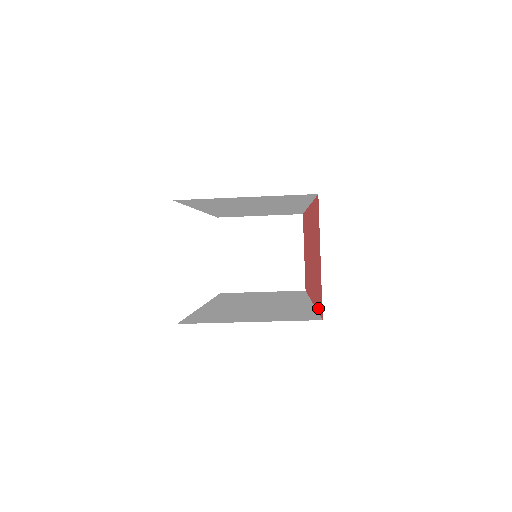
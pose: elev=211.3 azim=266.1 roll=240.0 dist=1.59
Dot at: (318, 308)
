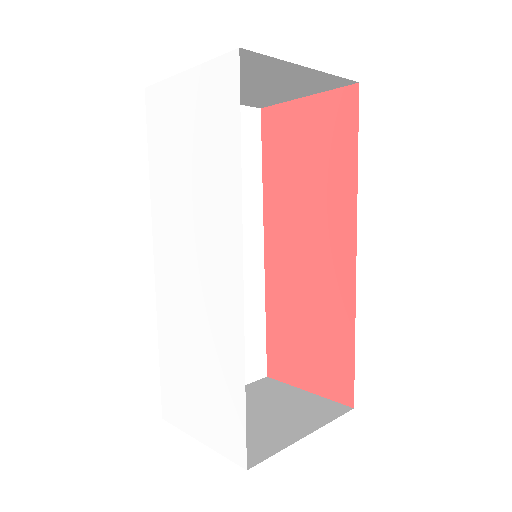
Dot at: (269, 339)
